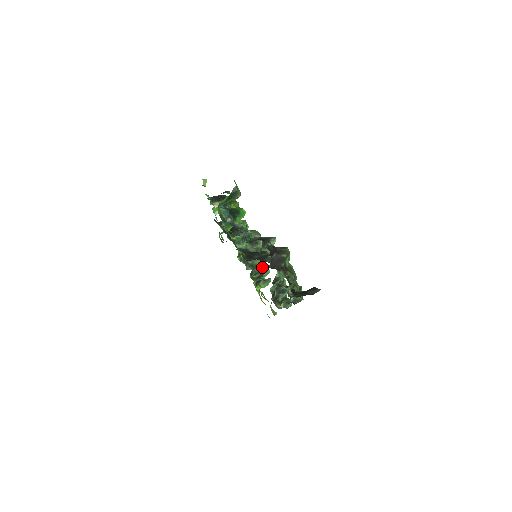
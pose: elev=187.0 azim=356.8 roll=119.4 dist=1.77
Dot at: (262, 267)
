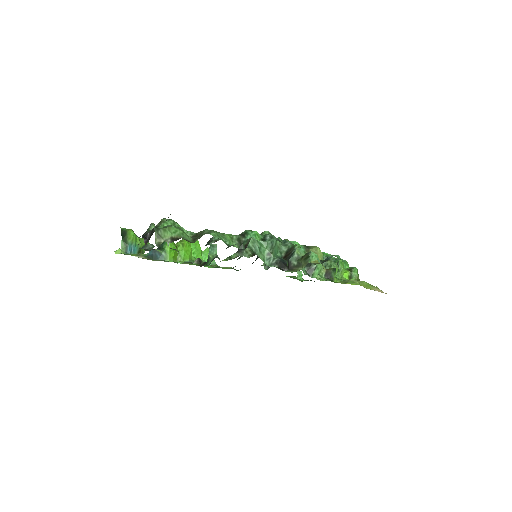
Dot at: occluded
